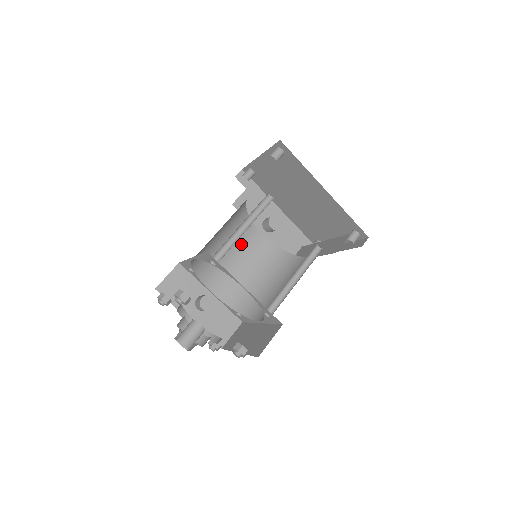
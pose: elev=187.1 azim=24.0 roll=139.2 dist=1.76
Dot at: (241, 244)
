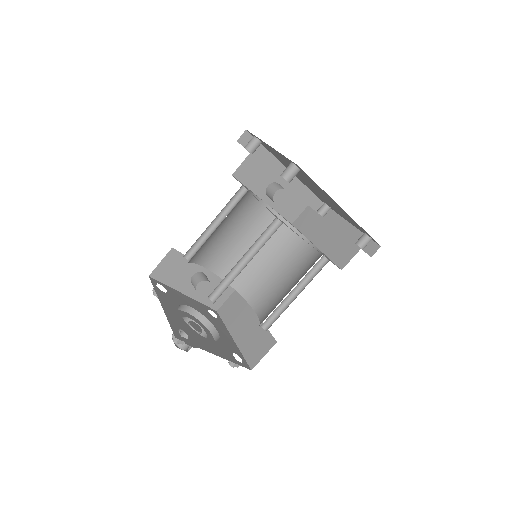
Dot at: (240, 218)
